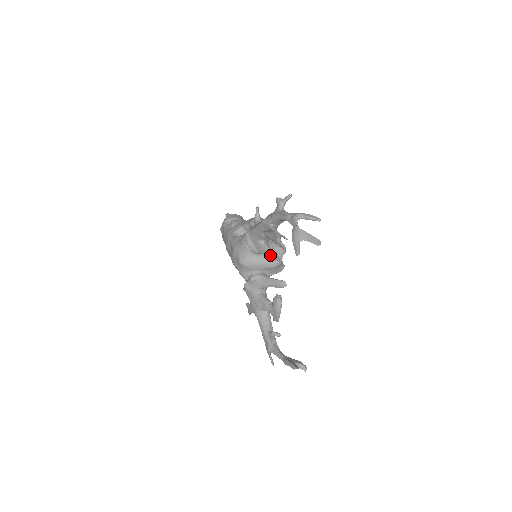
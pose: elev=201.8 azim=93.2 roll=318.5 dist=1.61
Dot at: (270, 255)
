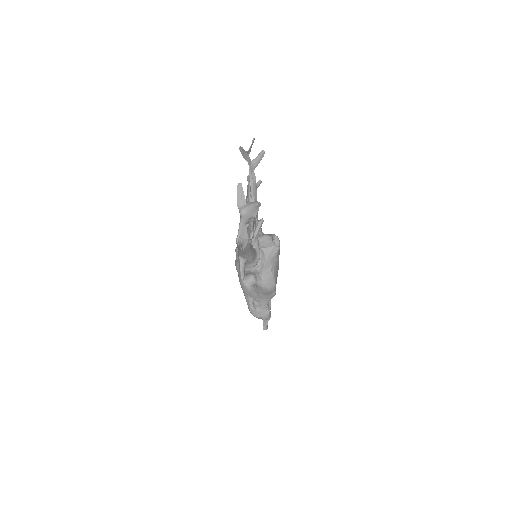
Dot at: occluded
